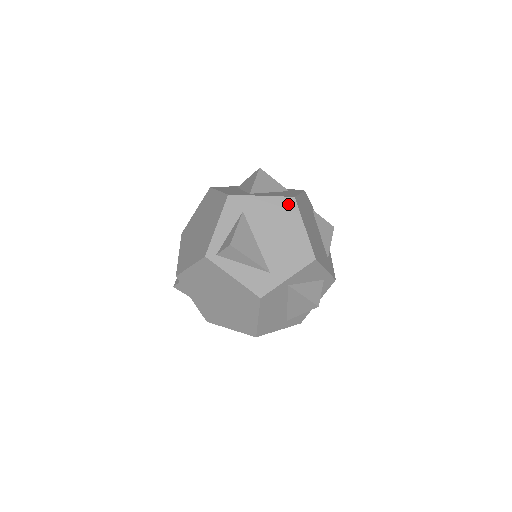
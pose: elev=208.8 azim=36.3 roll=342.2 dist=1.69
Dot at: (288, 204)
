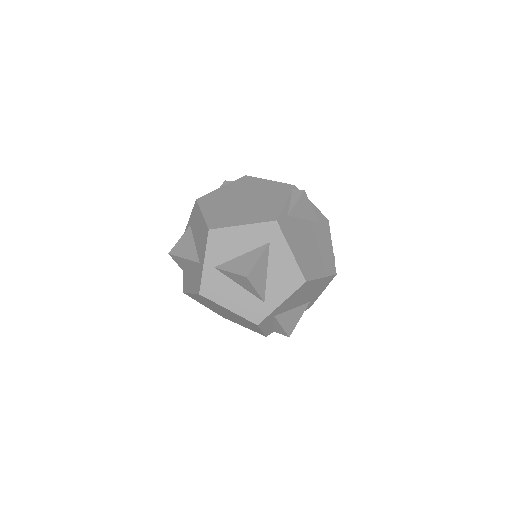
Dot at: (303, 287)
